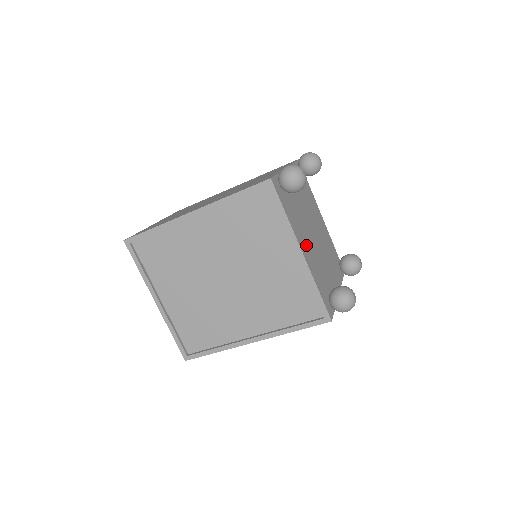
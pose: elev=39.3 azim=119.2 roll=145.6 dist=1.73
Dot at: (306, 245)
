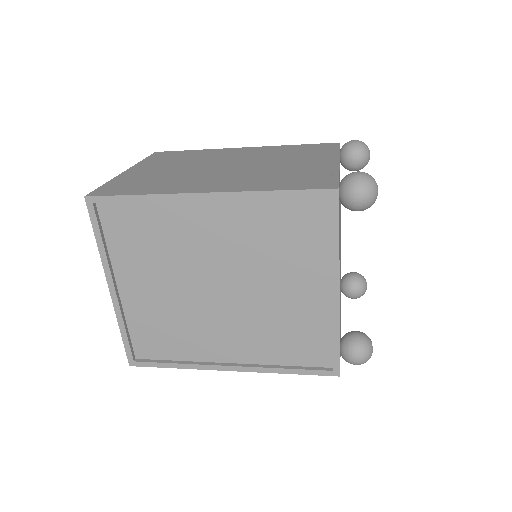
Dot at: occluded
